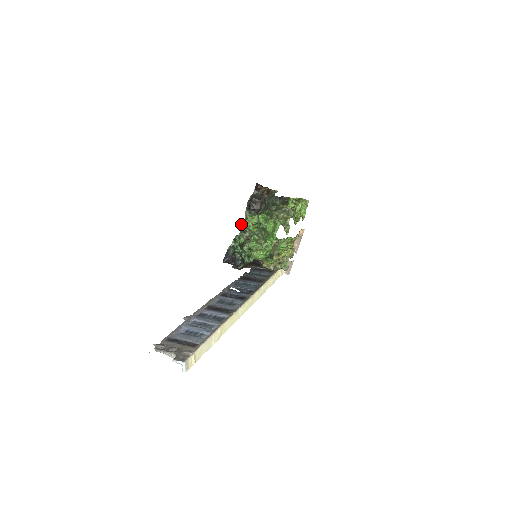
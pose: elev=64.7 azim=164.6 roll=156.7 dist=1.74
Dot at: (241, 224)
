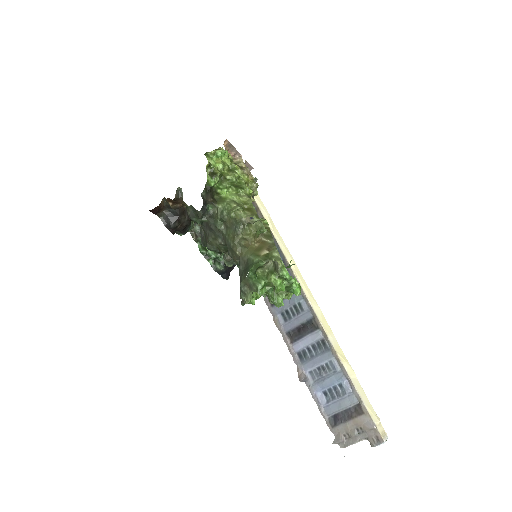
Dot at: (243, 305)
